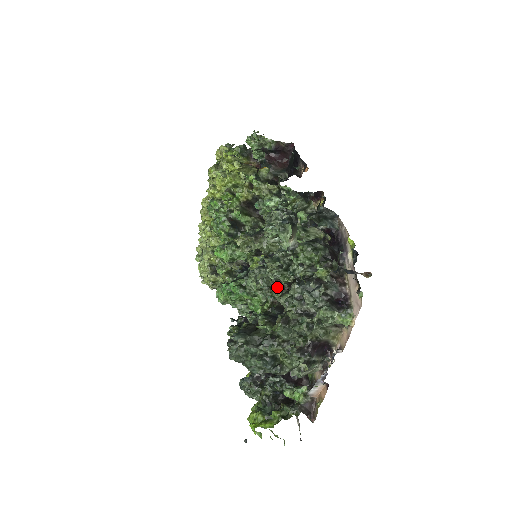
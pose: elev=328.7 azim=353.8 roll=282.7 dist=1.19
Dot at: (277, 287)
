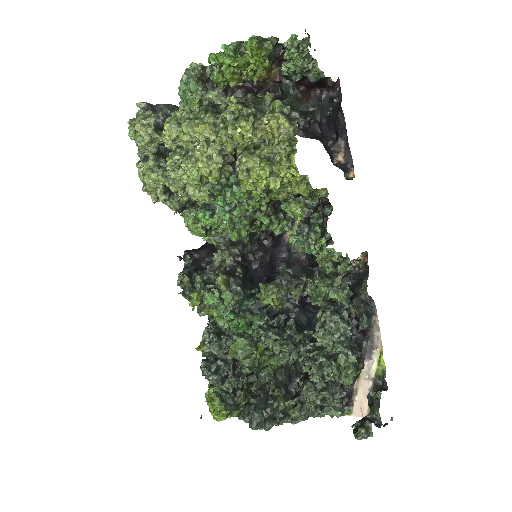
Dot at: occluded
